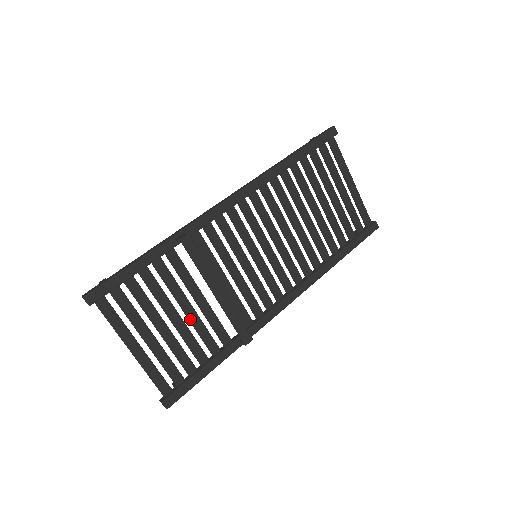
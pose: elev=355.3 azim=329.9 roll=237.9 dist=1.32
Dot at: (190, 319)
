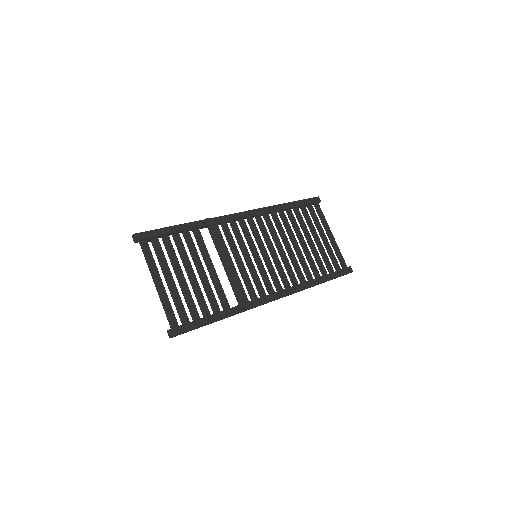
Dot at: (202, 279)
